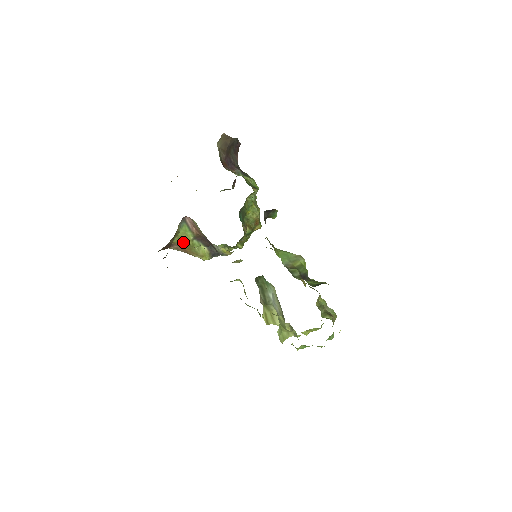
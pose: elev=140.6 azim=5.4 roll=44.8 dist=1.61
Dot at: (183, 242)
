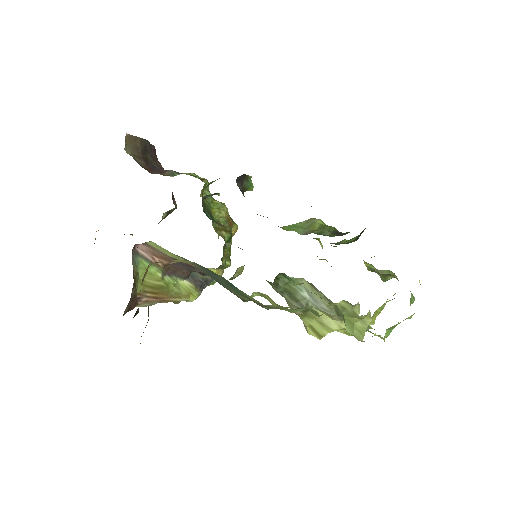
Dot at: (151, 287)
